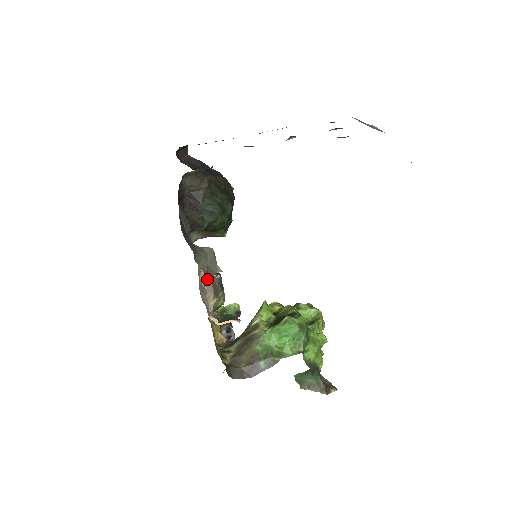
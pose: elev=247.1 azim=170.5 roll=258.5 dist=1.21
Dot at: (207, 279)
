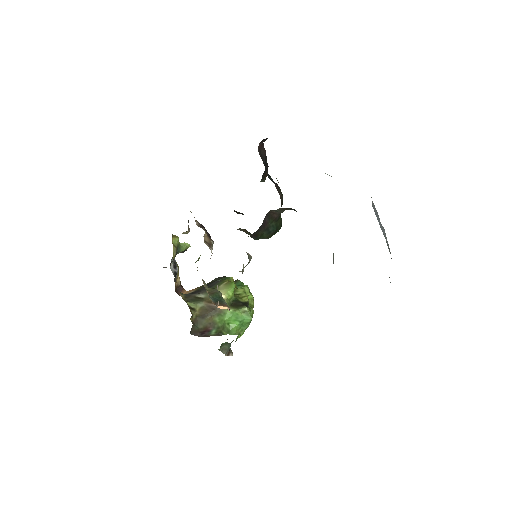
Dot at: occluded
